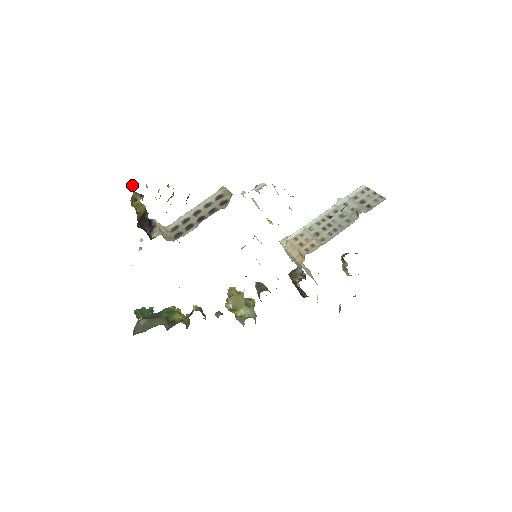
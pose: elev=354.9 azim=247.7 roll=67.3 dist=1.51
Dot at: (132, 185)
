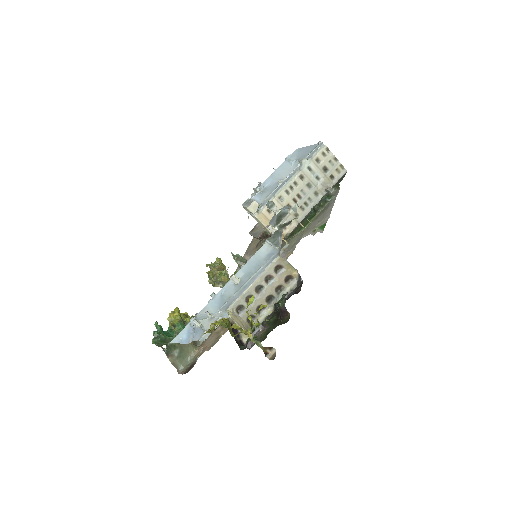
Dot at: (248, 334)
